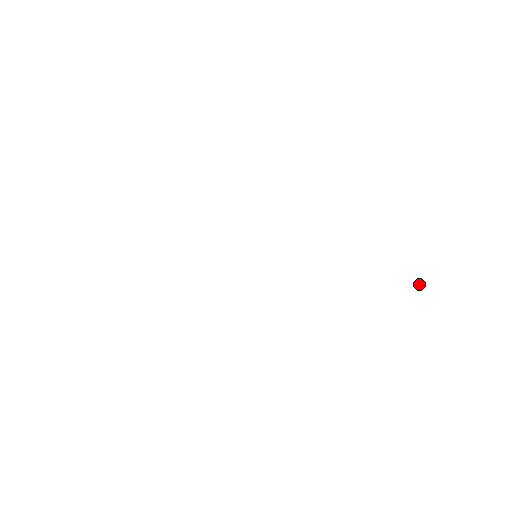
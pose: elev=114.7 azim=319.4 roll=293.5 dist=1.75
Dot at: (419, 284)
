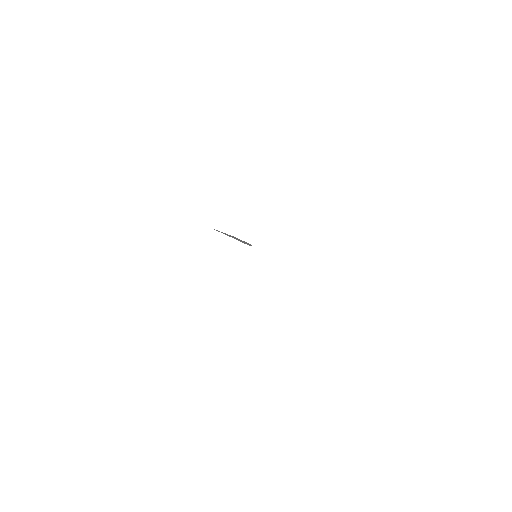
Dot at: occluded
